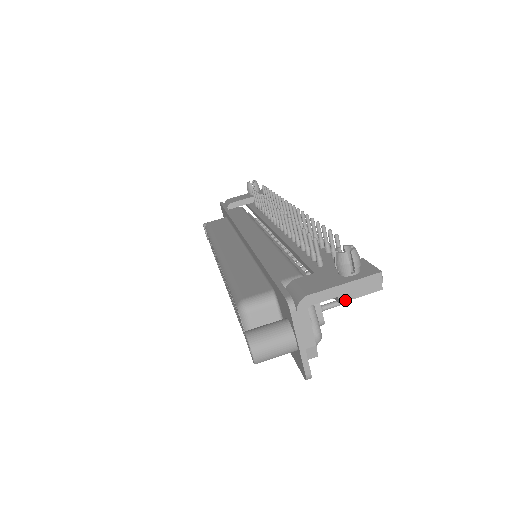
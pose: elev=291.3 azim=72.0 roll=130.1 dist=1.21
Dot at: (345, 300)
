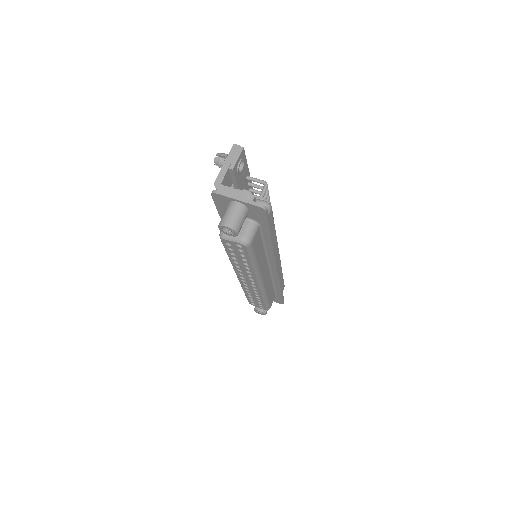
Dot at: (233, 166)
